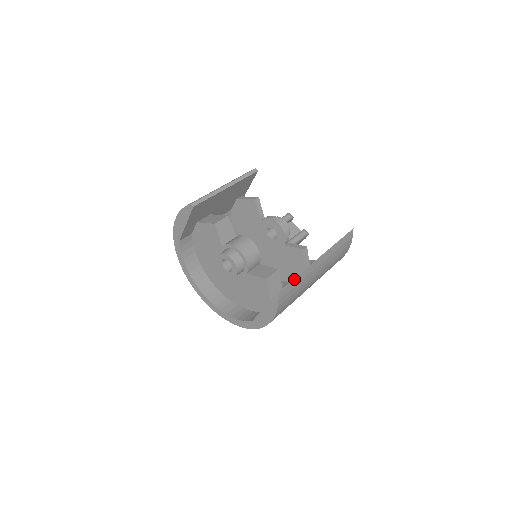
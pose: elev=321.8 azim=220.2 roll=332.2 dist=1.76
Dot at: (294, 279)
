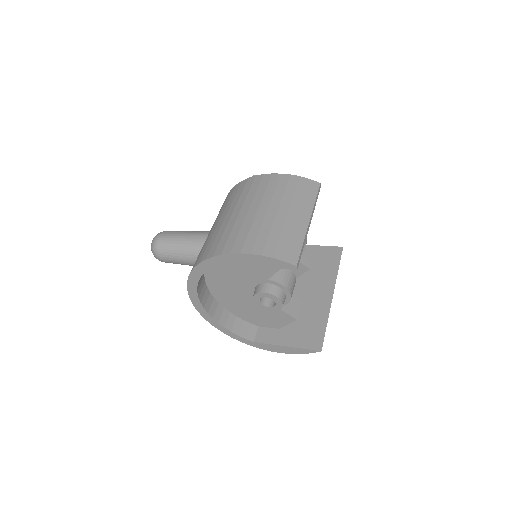
Dot at: (325, 329)
